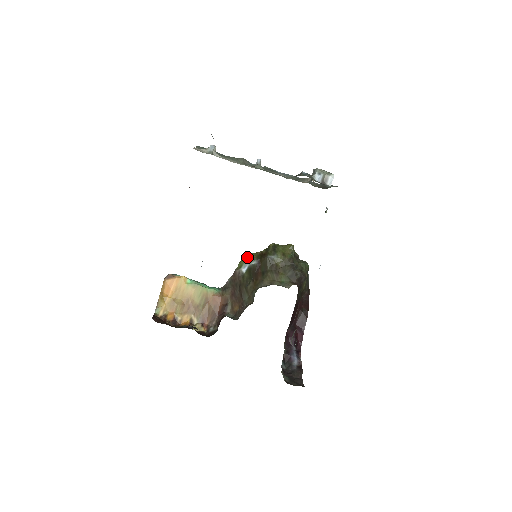
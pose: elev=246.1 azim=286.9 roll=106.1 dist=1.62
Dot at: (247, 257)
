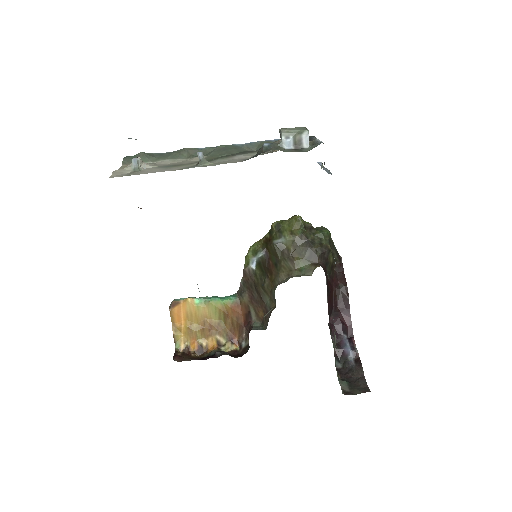
Dot at: (251, 250)
